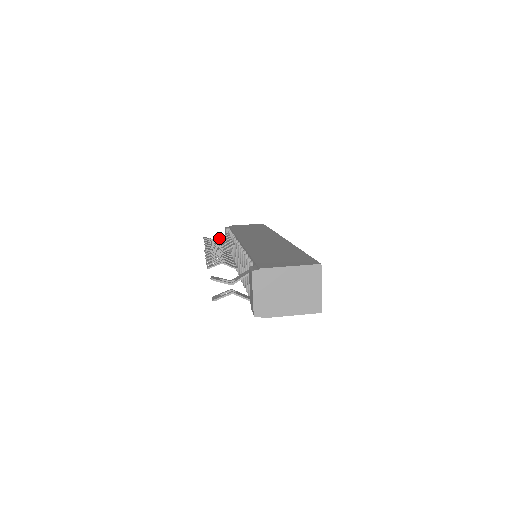
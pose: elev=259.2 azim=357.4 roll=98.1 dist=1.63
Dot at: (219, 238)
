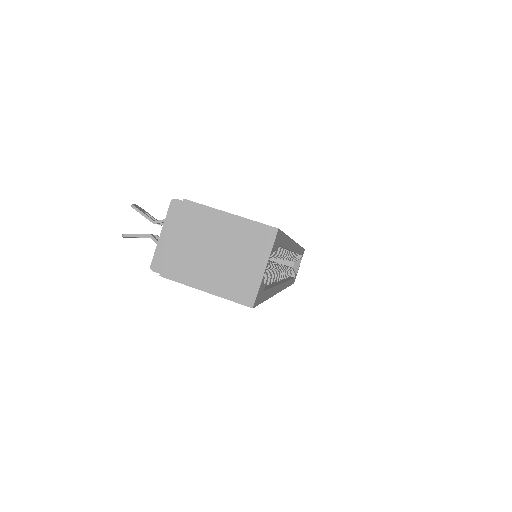
Dot at: occluded
